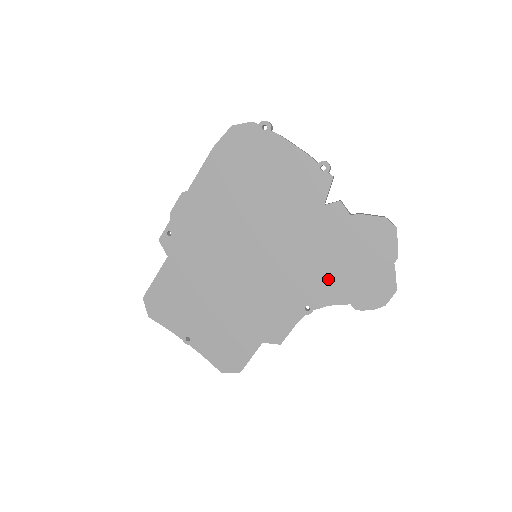
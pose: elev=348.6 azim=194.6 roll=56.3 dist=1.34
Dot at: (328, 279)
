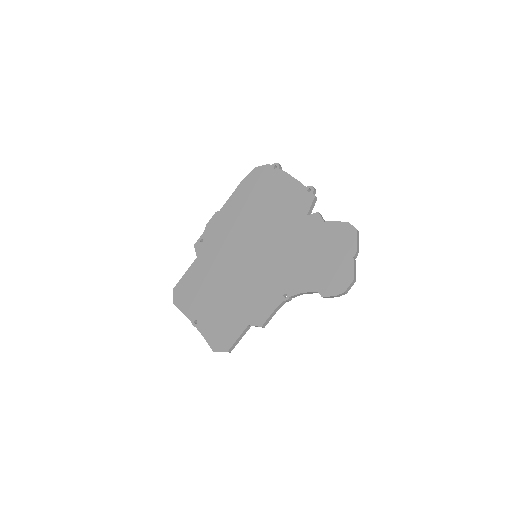
Dot at: (303, 271)
